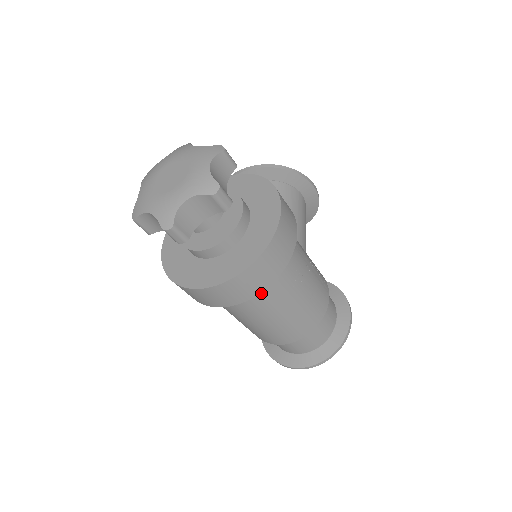
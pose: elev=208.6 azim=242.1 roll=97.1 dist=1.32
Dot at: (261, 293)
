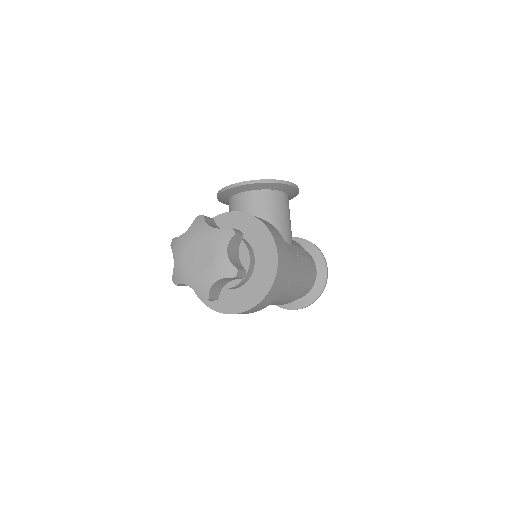
Dot at: occluded
